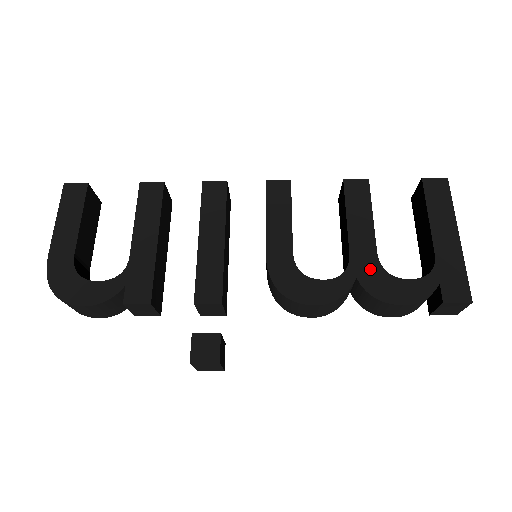
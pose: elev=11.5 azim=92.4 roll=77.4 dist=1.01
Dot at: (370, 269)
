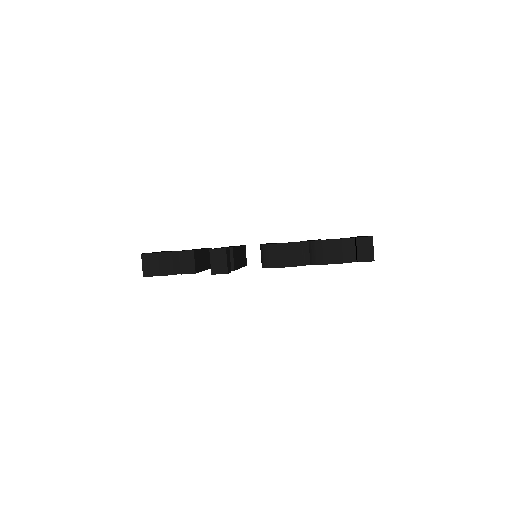
Dot at: occluded
